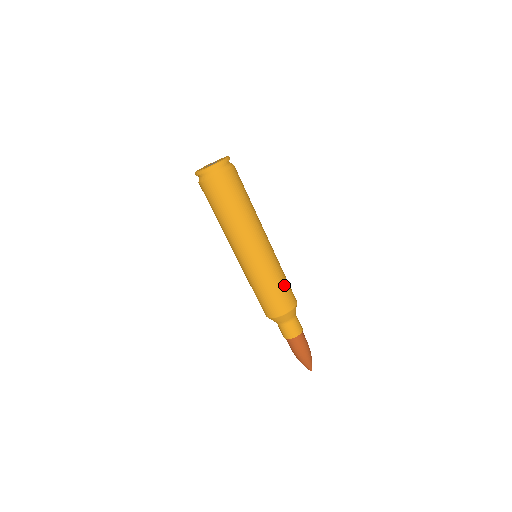
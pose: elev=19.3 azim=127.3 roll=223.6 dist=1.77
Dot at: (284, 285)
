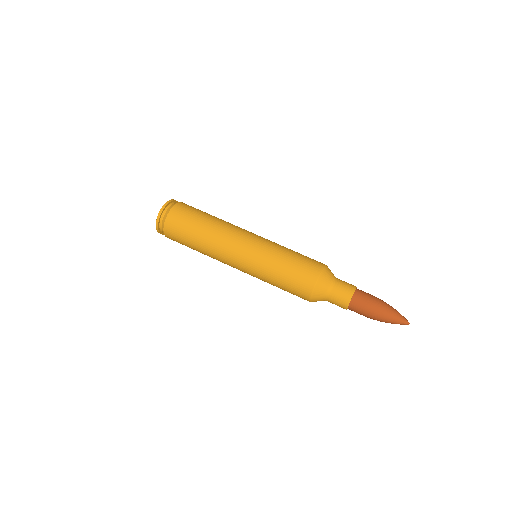
Dot at: (295, 257)
